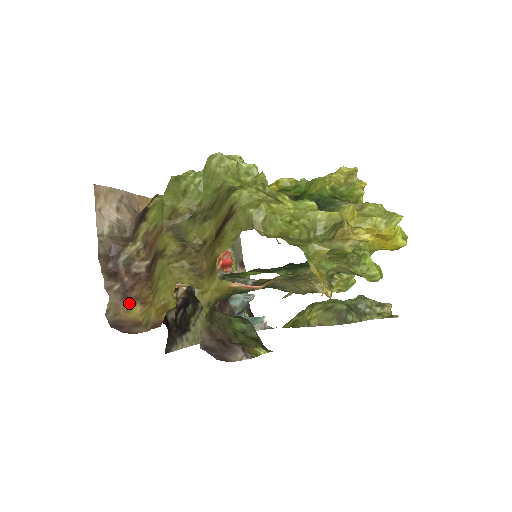
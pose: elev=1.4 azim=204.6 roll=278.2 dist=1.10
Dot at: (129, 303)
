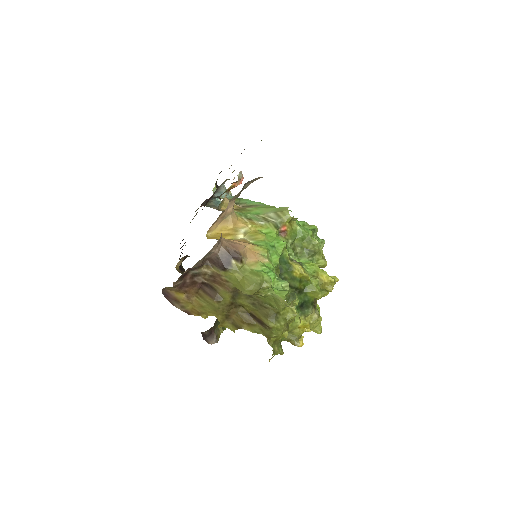
Dot at: (180, 291)
